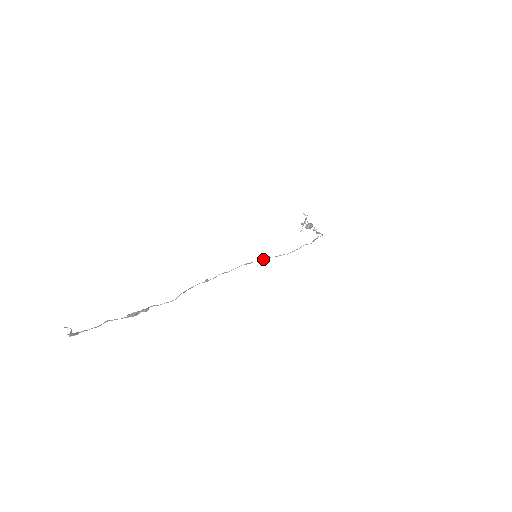
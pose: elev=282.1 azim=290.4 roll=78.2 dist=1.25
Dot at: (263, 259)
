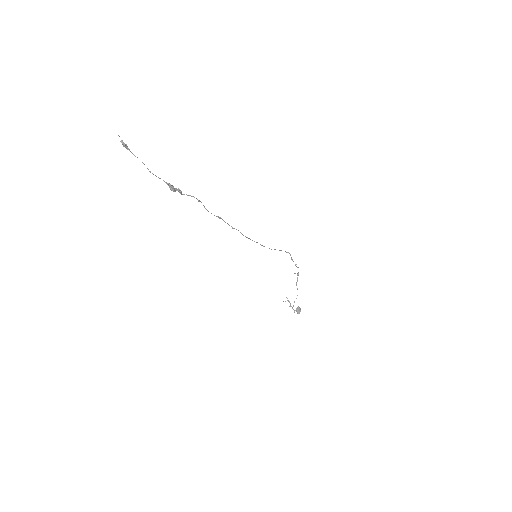
Dot at: occluded
